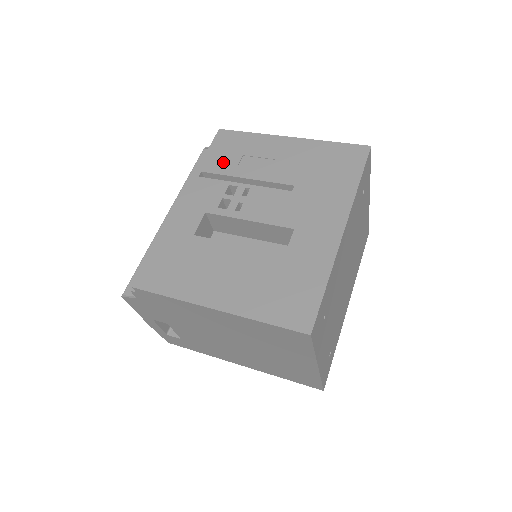
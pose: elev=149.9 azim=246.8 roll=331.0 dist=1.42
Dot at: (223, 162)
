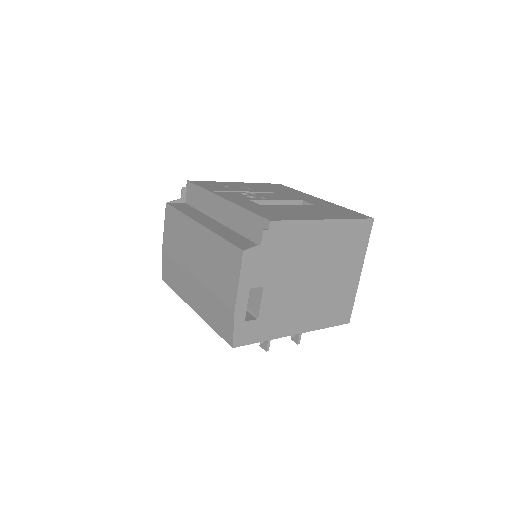
Dot at: (218, 188)
